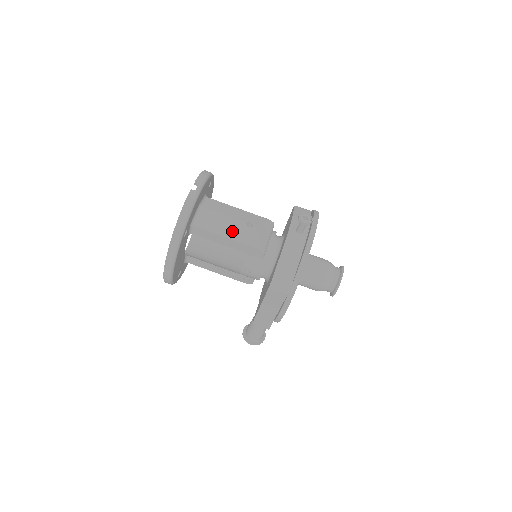
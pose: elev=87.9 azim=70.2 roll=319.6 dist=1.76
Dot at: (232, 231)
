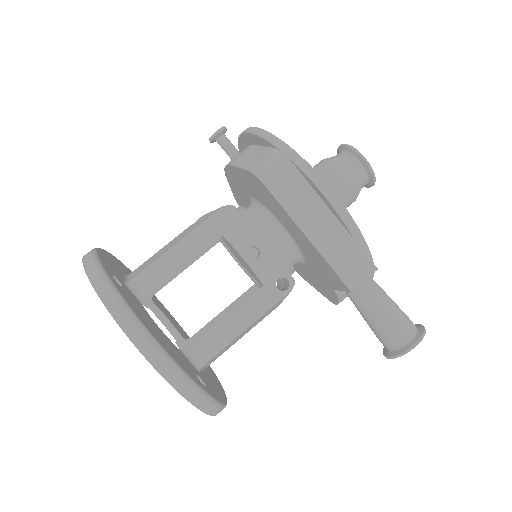
Dot at: (179, 239)
